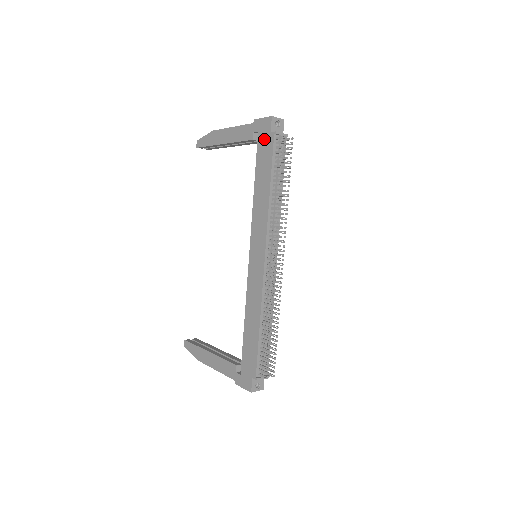
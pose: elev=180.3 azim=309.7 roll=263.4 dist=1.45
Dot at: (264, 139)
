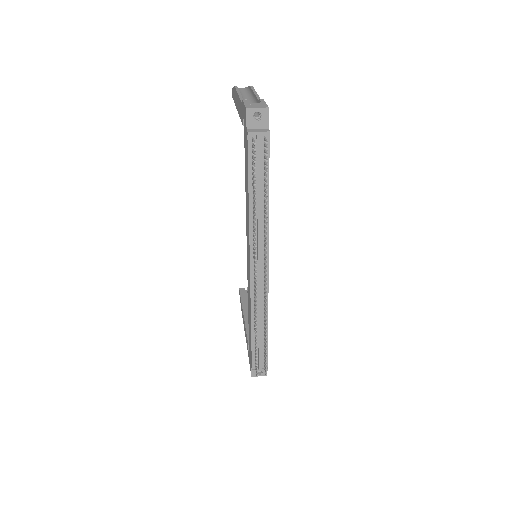
Dot at: (245, 134)
